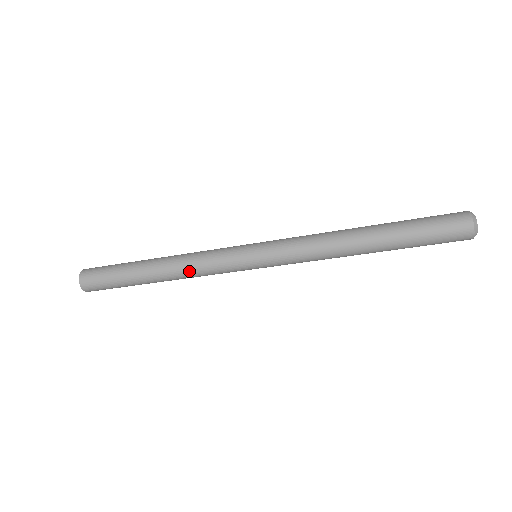
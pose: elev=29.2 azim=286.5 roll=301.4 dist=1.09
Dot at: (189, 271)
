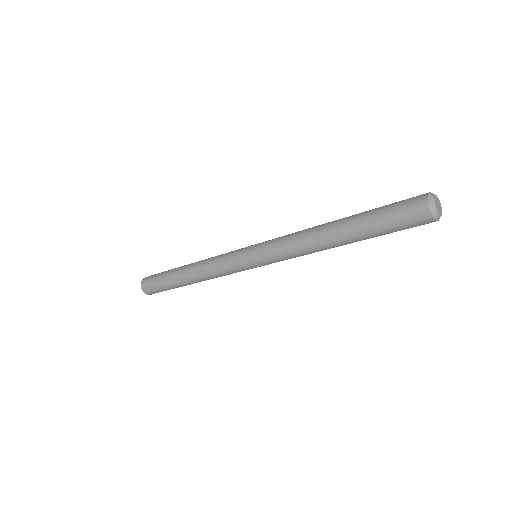
Dot at: occluded
